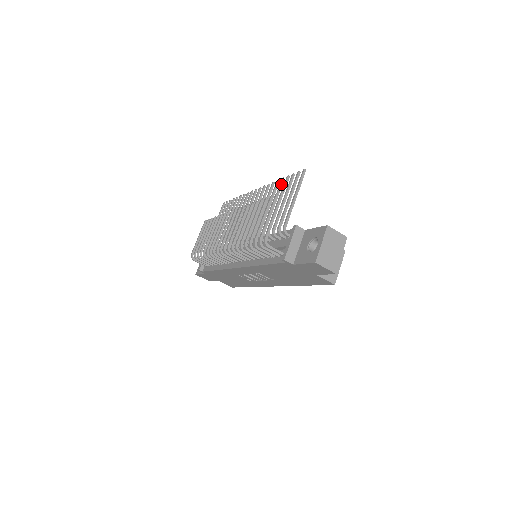
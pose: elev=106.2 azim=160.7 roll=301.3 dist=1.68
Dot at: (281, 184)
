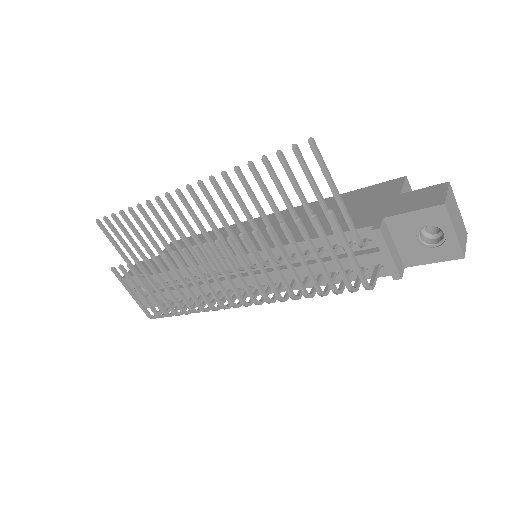
Dot at: (257, 174)
